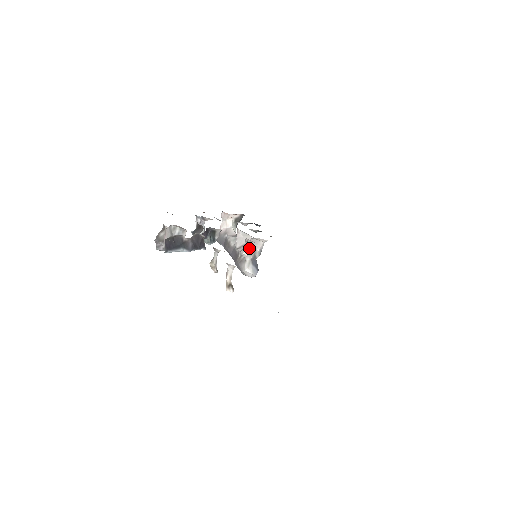
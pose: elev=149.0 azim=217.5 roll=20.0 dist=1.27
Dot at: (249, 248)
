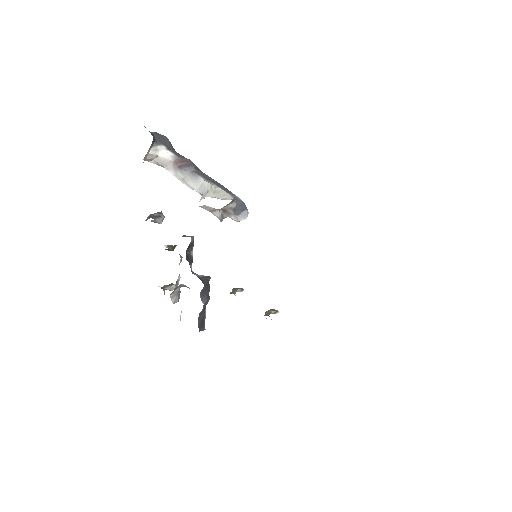
Dot at: (223, 213)
